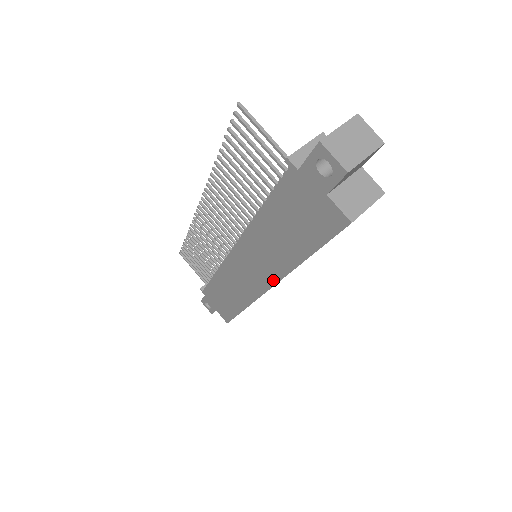
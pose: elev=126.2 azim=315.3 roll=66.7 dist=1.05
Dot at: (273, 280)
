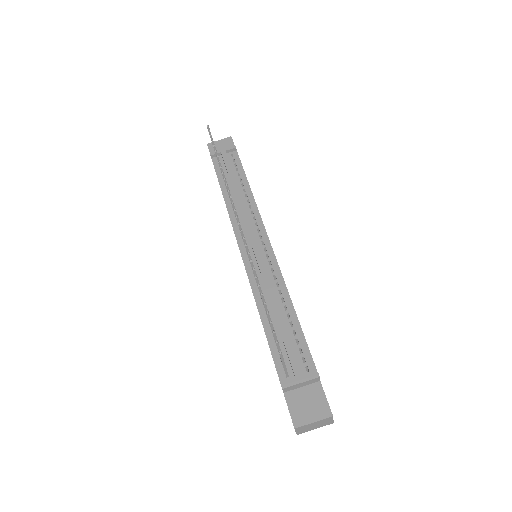
Dot at: occluded
